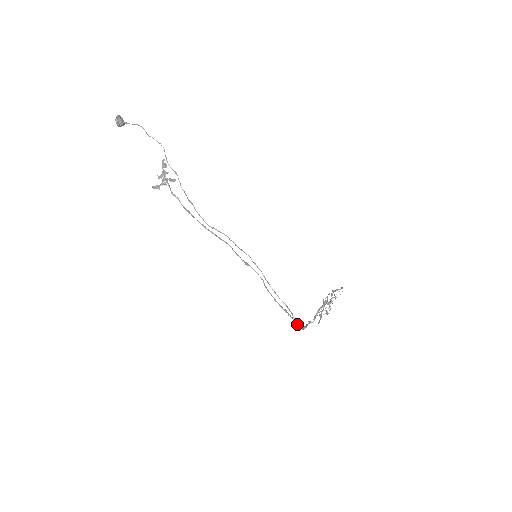
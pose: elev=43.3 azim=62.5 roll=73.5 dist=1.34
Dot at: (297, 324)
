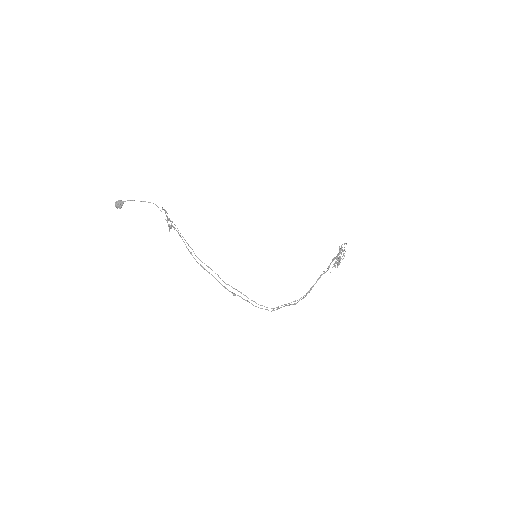
Dot at: occluded
